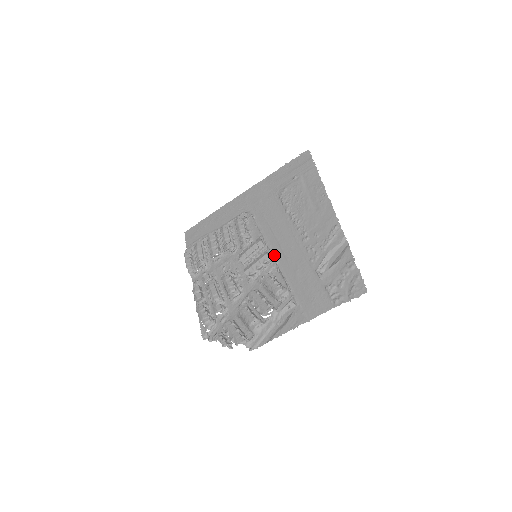
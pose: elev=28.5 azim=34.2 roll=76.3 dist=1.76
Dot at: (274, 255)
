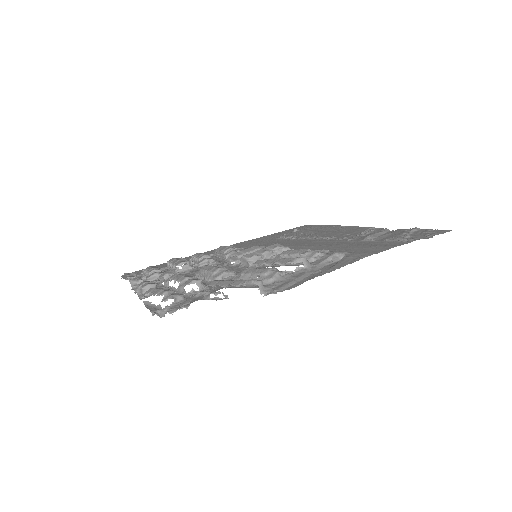
Dot at: occluded
